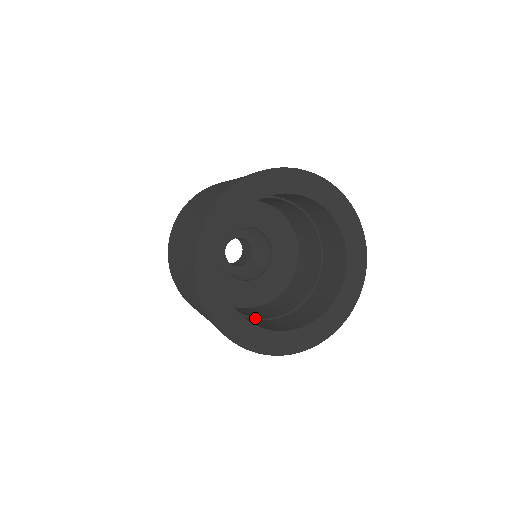
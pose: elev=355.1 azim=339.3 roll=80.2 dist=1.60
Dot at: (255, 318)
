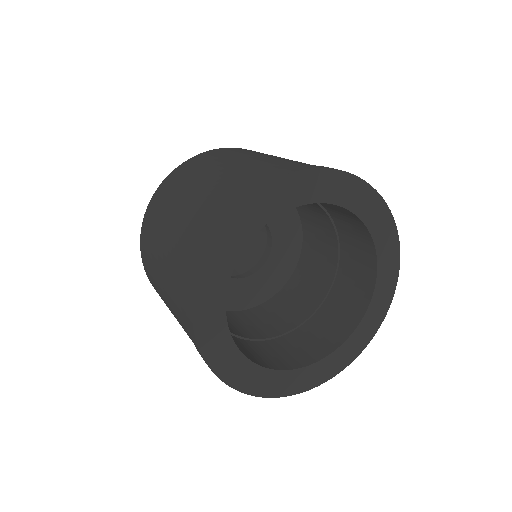
Dot at: occluded
